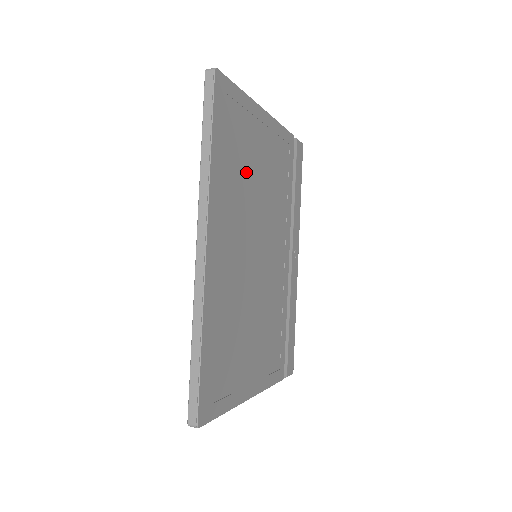
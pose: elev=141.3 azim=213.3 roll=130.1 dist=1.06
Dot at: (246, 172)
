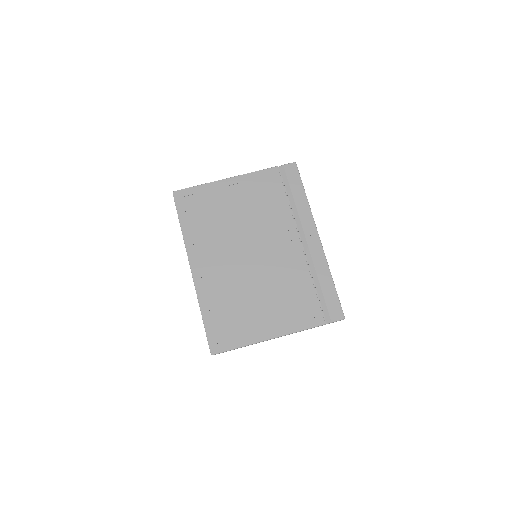
Dot at: (219, 220)
